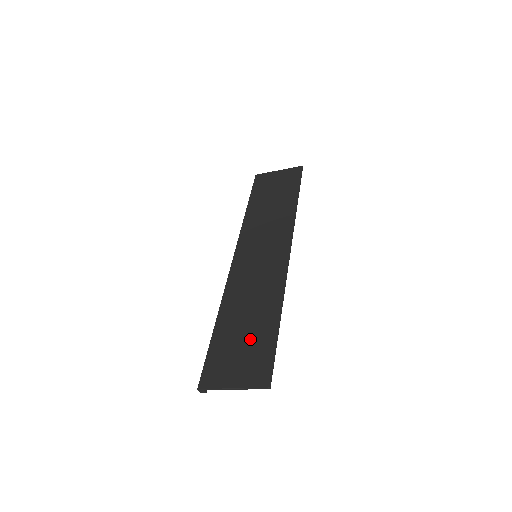
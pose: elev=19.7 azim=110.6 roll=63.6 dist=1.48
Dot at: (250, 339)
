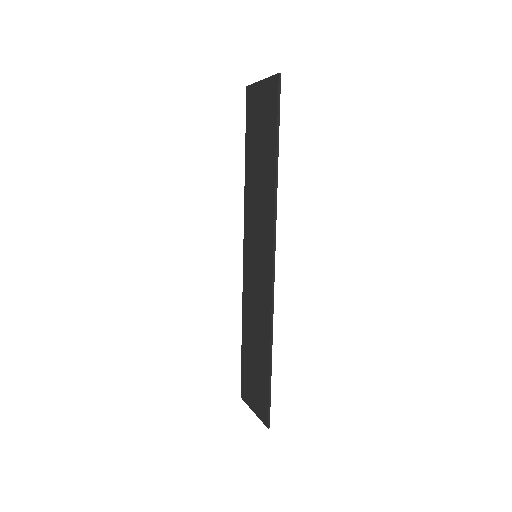
Dot at: (257, 370)
